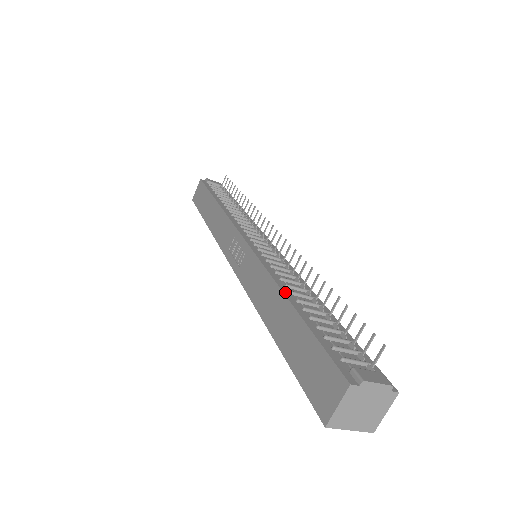
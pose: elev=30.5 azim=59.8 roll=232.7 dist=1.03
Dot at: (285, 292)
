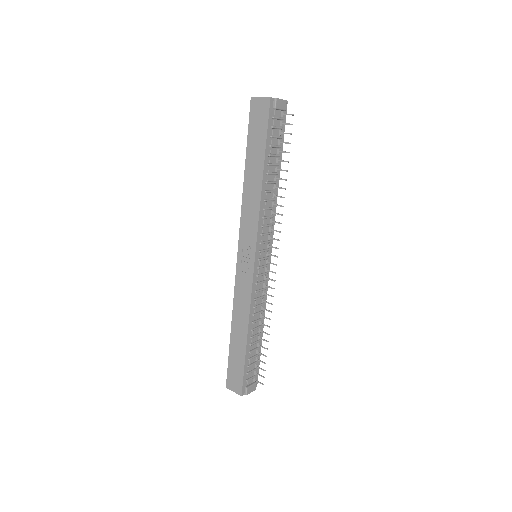
Dot at: (249, 331)
